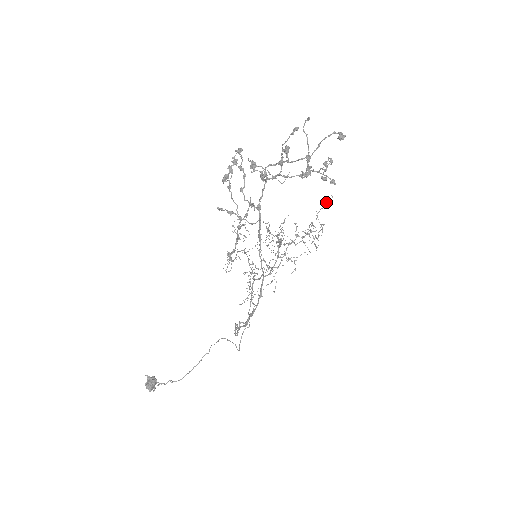
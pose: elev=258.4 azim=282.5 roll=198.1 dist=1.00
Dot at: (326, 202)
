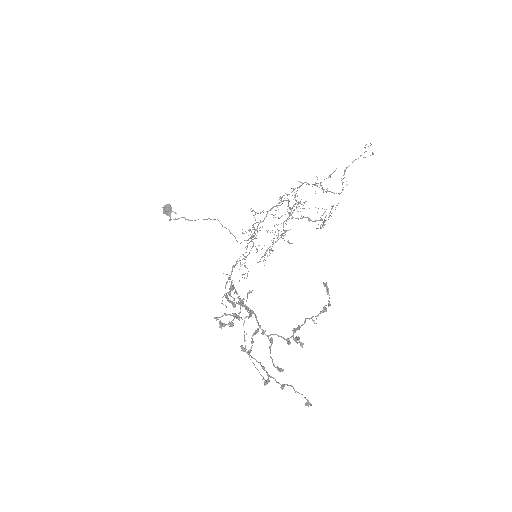
Dot at: occluded
